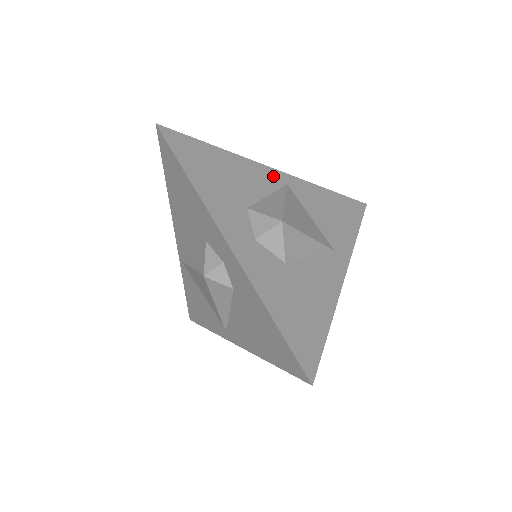
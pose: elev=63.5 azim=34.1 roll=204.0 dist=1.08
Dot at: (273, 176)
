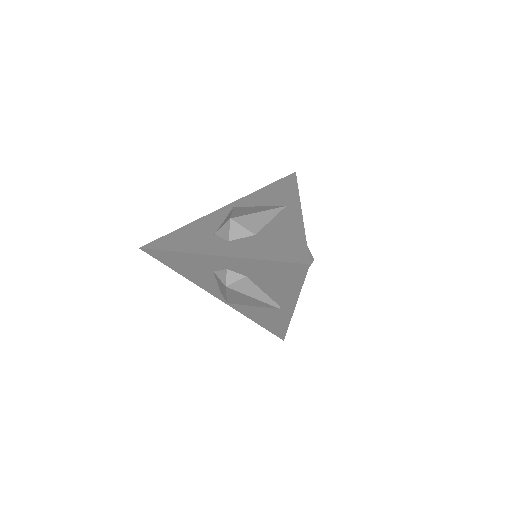
Dot at: (222, 211)
